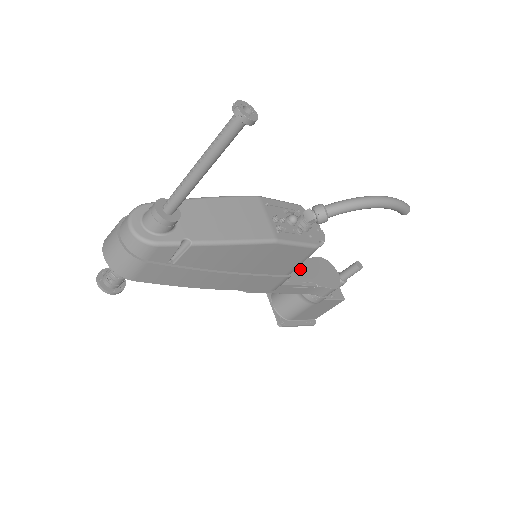
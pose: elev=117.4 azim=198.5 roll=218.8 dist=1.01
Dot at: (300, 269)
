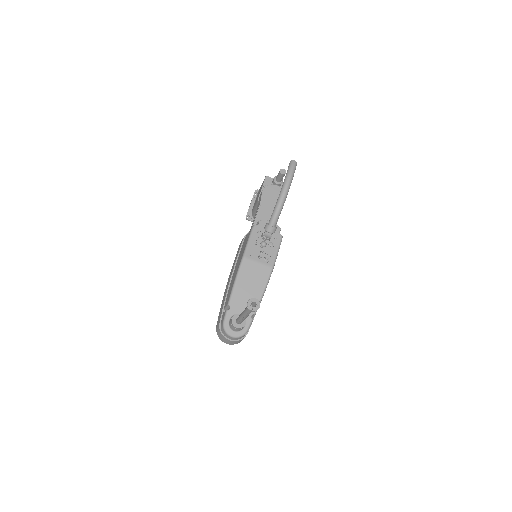
Dot at: (266, 217)
